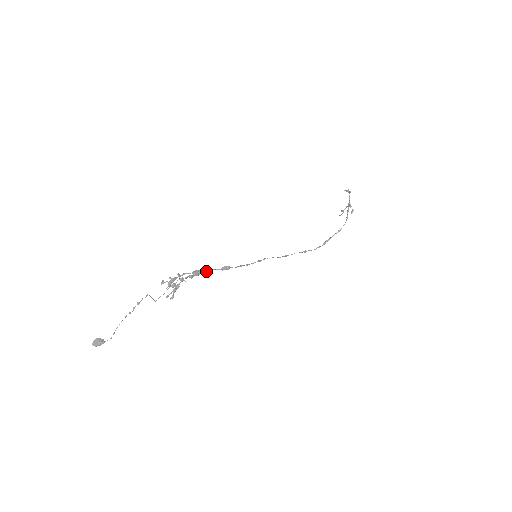
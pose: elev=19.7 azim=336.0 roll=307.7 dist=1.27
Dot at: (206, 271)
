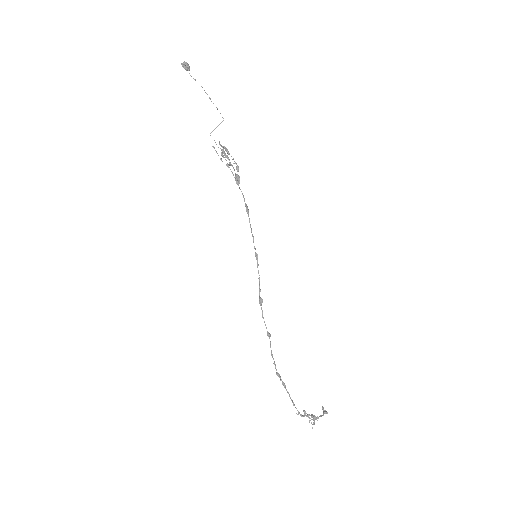
Dot at: (240, 189)
